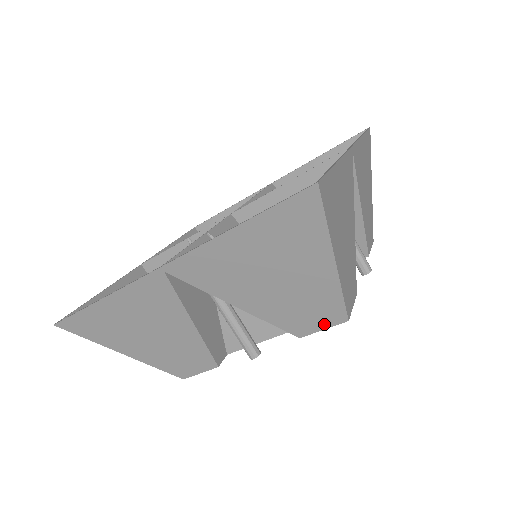
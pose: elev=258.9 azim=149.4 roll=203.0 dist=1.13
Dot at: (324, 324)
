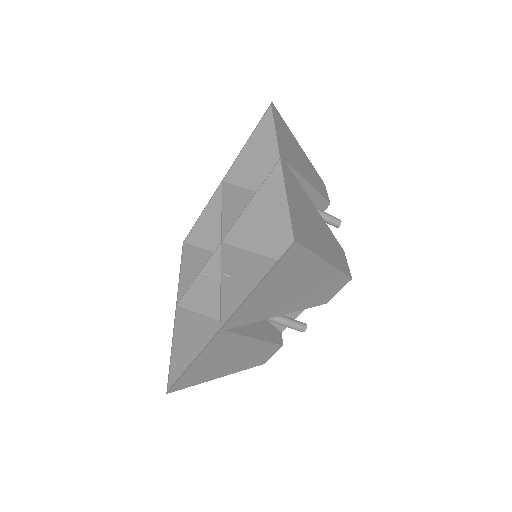
Dot at: (338, 289)
